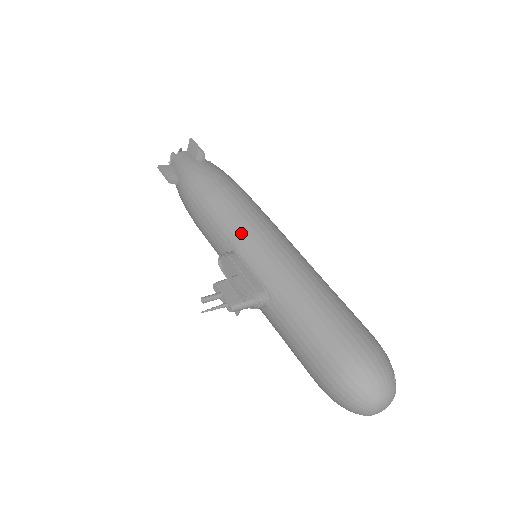
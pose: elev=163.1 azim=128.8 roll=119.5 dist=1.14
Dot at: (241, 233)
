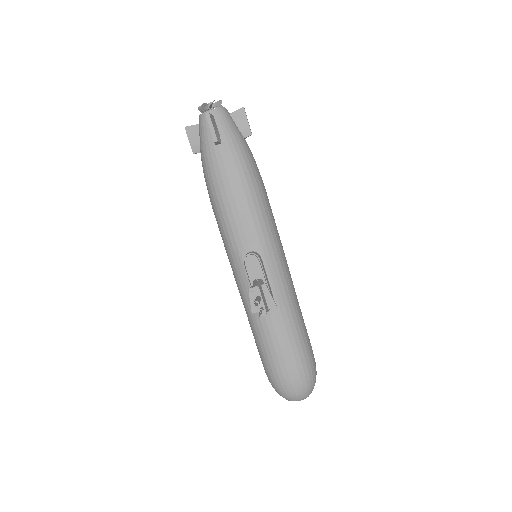
Dot at: (271, 242)
